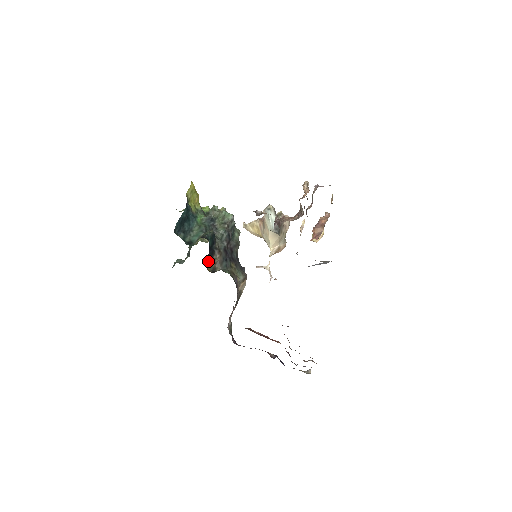
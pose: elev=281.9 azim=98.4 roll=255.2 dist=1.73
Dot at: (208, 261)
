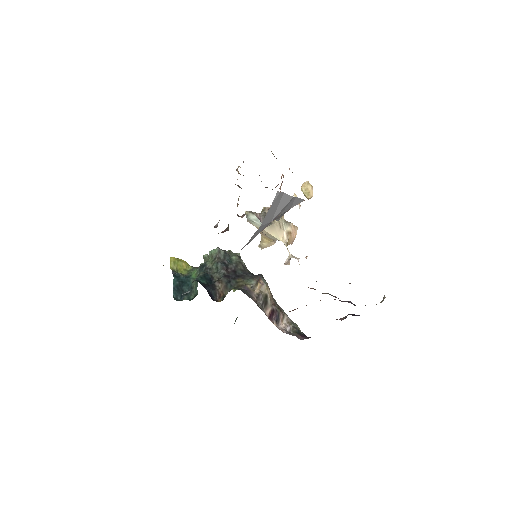
Dot at: (214, 296)
